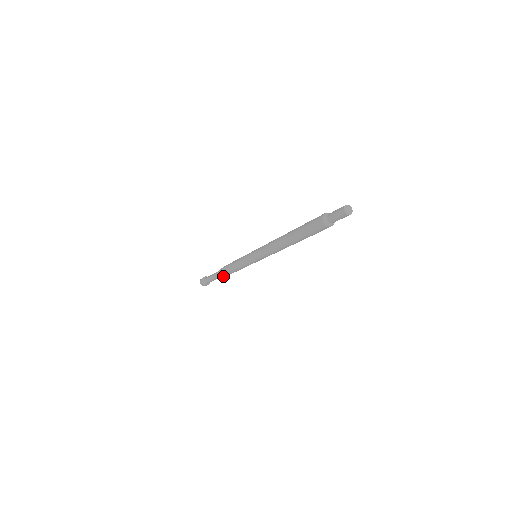
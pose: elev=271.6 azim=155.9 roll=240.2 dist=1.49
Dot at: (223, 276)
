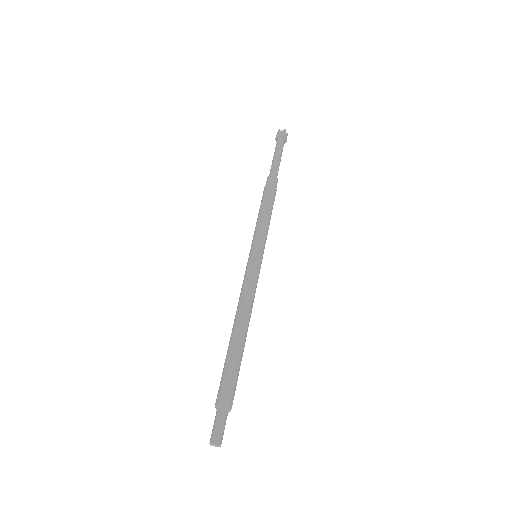
Dot at: occluded
